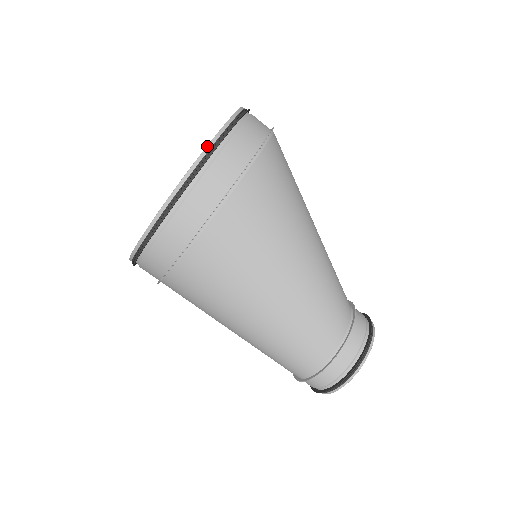
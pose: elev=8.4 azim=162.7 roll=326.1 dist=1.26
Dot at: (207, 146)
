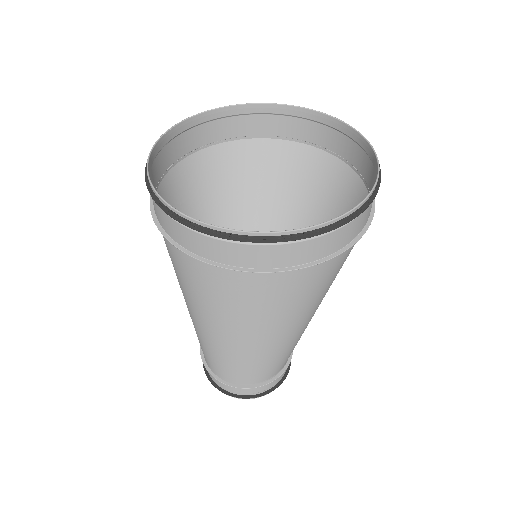
Dot at: occluded
